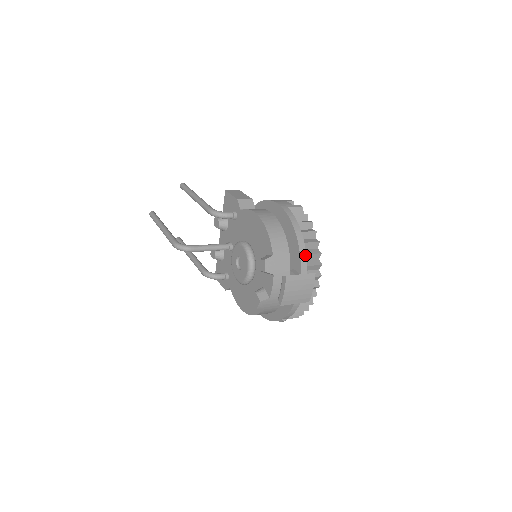
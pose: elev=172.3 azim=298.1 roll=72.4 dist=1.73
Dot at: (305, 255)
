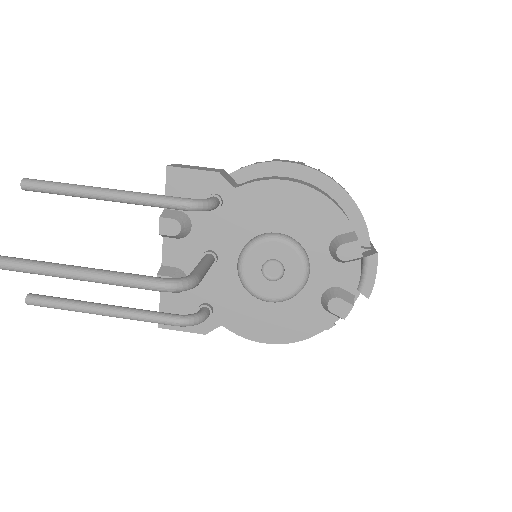
Dot at: occluded
